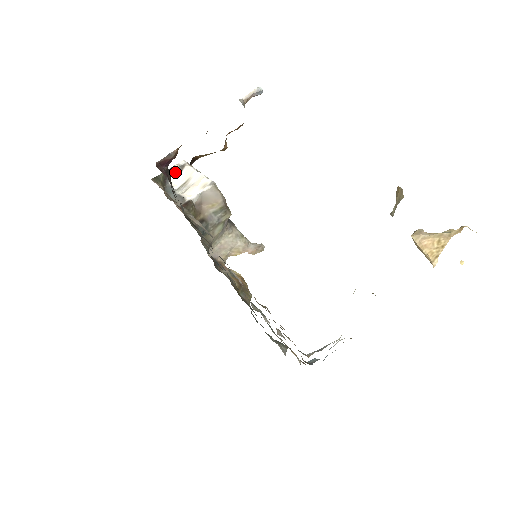
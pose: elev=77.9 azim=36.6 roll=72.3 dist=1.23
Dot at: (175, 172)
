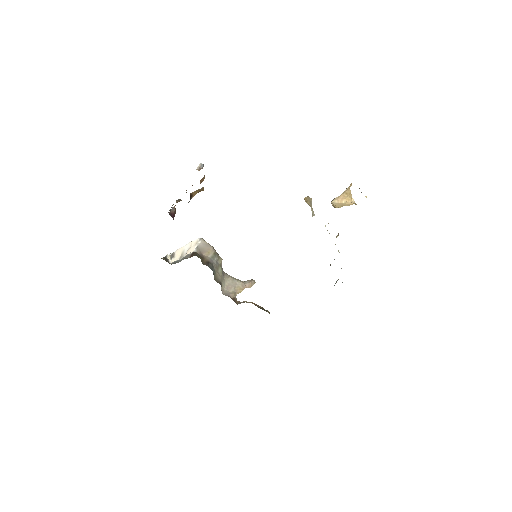
Dot at: (169, 259)
